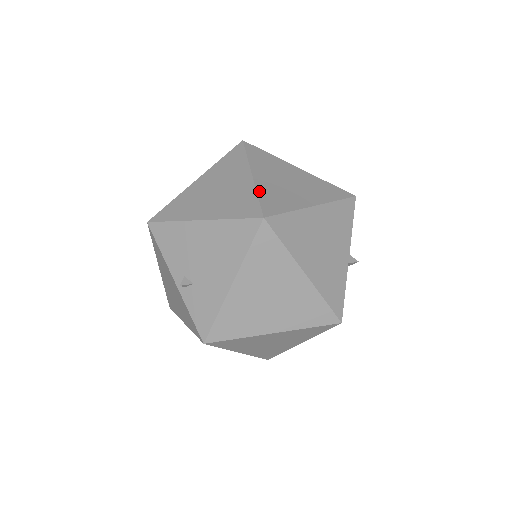
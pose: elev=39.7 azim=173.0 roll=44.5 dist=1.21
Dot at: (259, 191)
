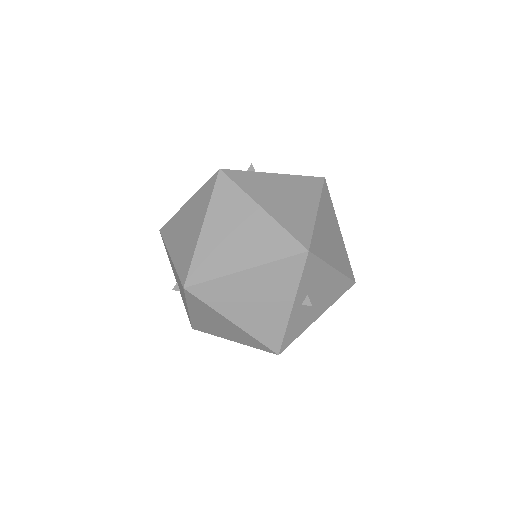
Dot at: (197, 252)
